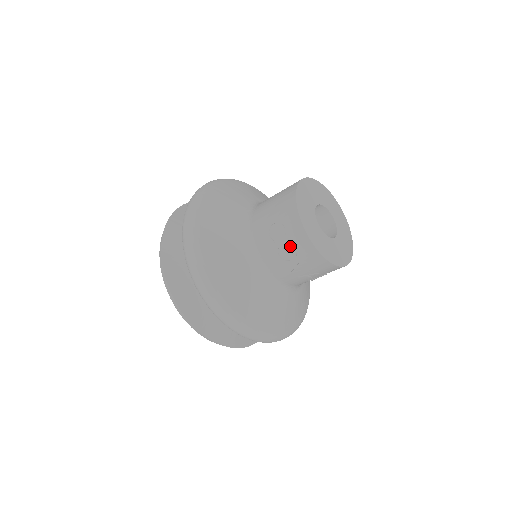
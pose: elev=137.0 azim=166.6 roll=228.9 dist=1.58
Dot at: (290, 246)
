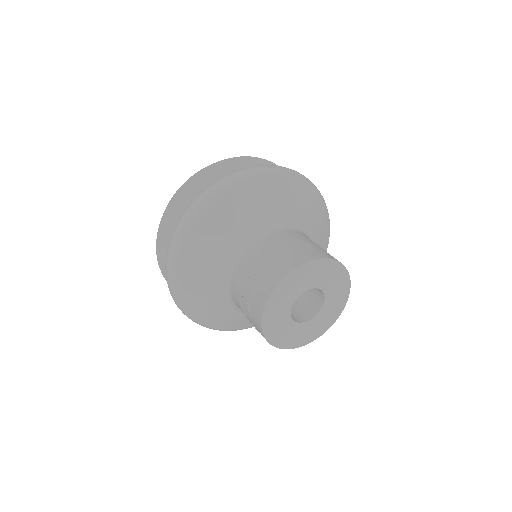
Dot at: (248, 309)
